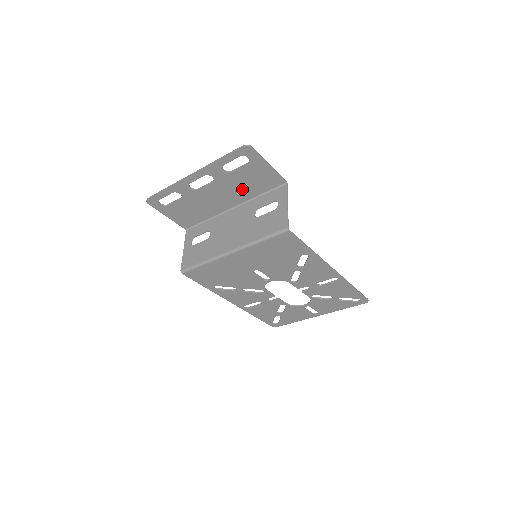
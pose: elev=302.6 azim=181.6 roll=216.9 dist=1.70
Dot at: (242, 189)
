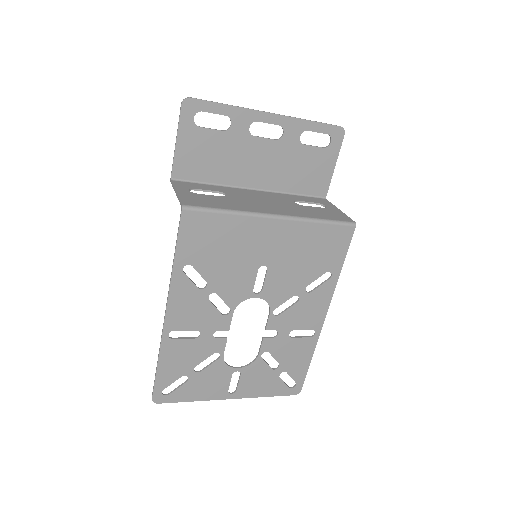
Dot at: (288, 173)
